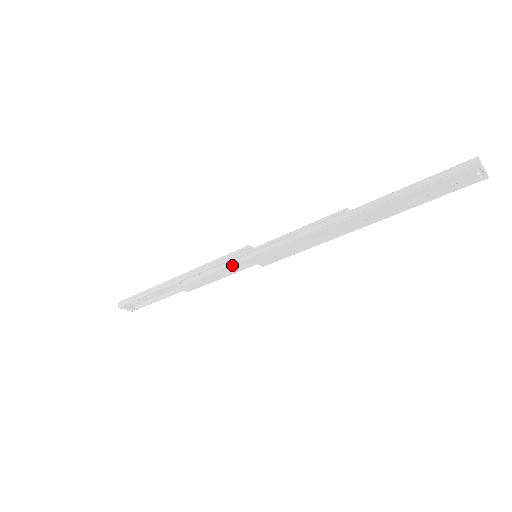
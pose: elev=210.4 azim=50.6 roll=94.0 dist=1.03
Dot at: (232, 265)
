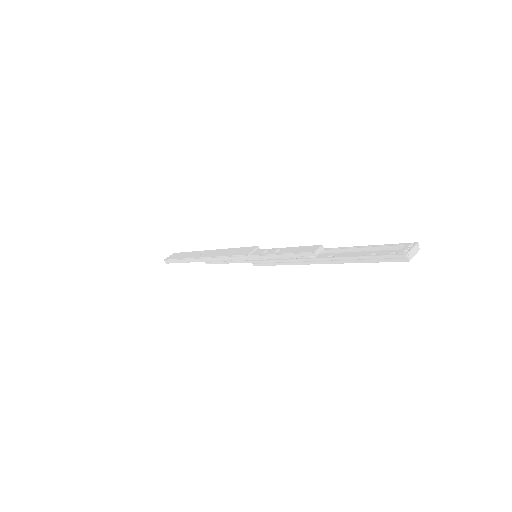
Dot at: occluded
